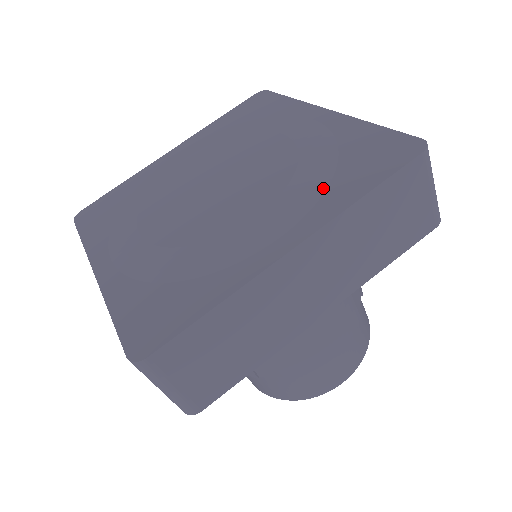
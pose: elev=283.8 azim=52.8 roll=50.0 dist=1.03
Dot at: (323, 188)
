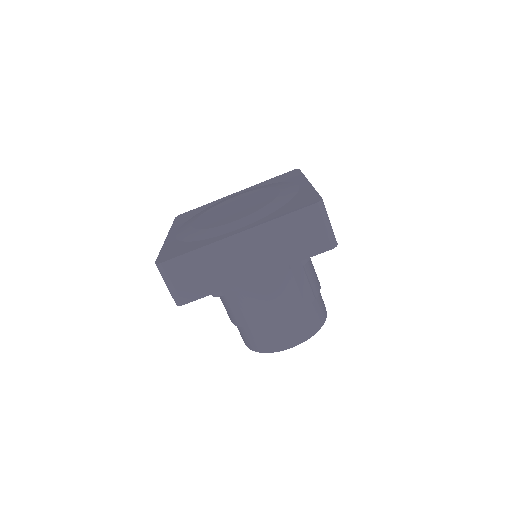
Dot at: (269, 213)
